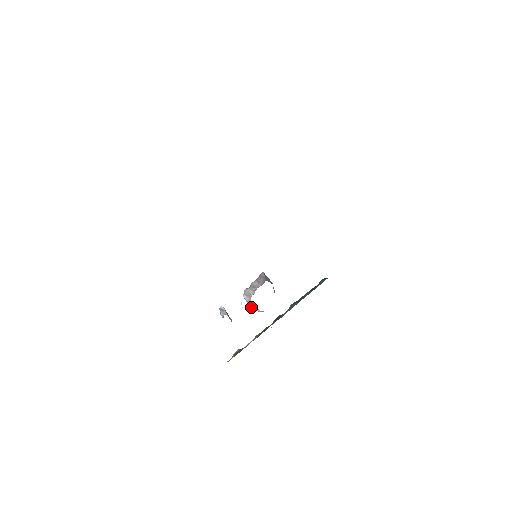
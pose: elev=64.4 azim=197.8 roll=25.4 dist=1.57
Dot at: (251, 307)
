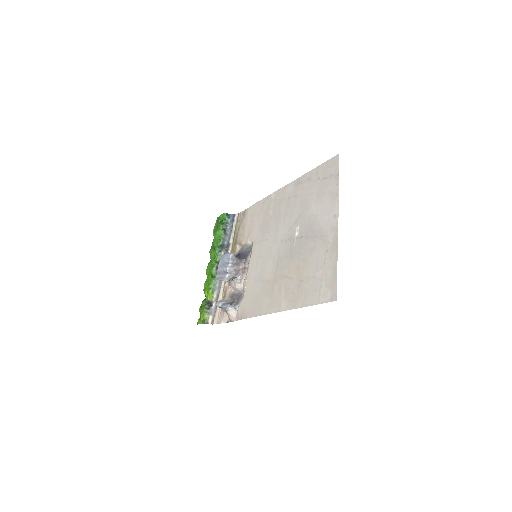
Dot at: occluded
